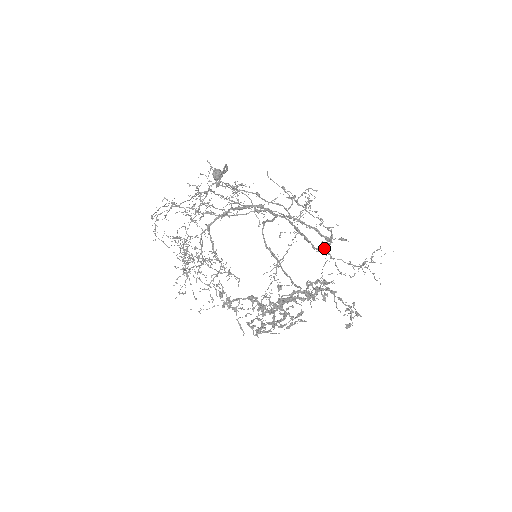
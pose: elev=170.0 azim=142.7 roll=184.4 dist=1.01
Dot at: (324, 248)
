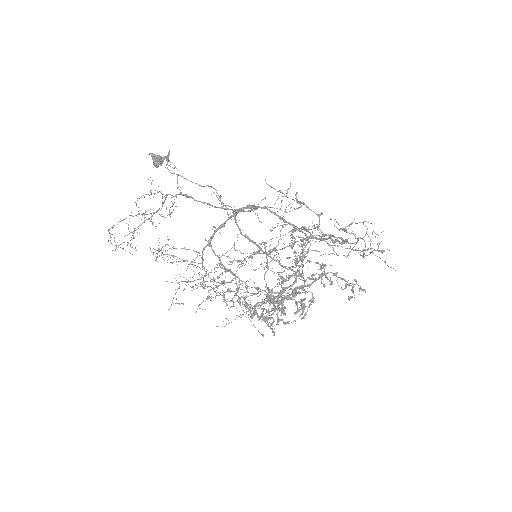
Dot at: (330, 242)
